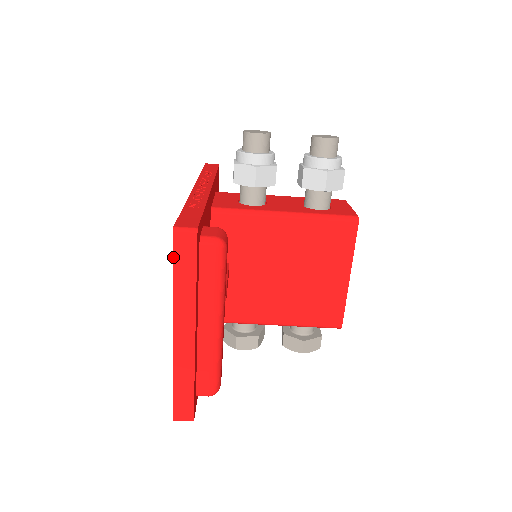
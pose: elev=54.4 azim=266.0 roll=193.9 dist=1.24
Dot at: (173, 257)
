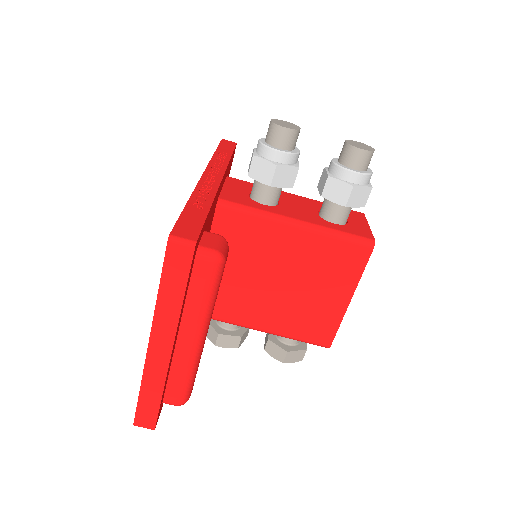
Dot at: (163, 267)
